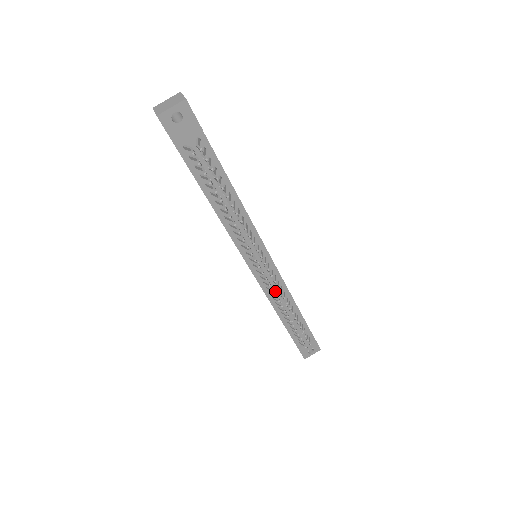
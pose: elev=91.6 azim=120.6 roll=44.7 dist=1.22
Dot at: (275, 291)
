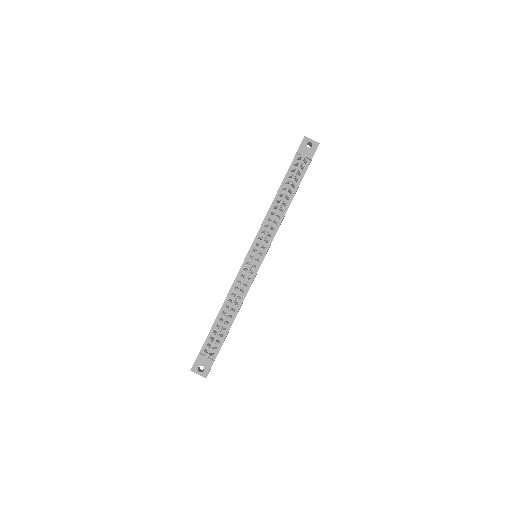
Dot at: (242, 282)
